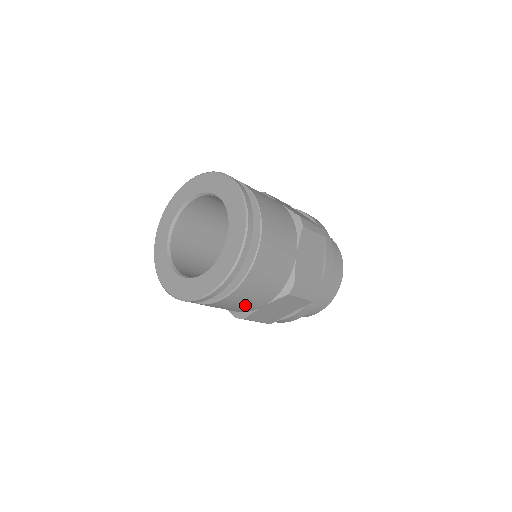
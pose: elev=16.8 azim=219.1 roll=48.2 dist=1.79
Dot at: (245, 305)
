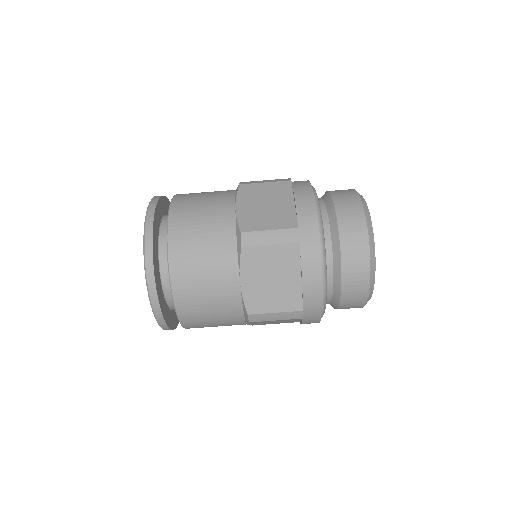
Dot at: (214, 289)
